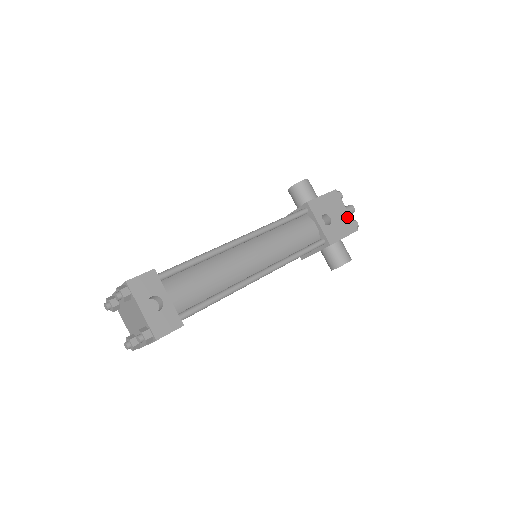
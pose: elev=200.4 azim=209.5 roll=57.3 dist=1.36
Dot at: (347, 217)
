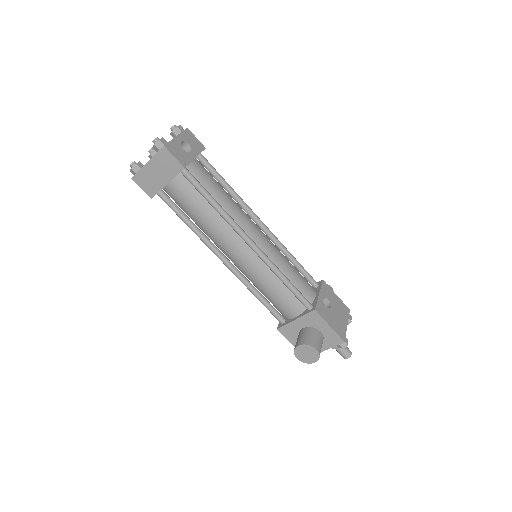
Dot at: (343, 326)
